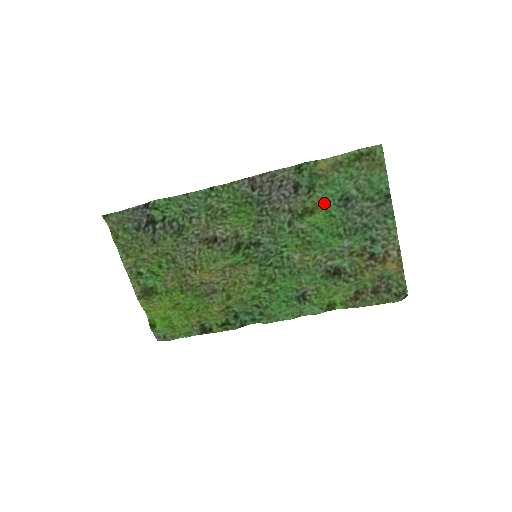
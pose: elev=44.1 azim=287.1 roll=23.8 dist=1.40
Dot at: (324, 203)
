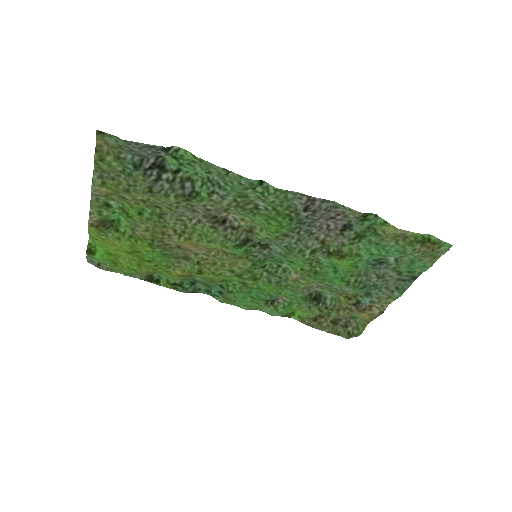
Dot at: (359, 255)
